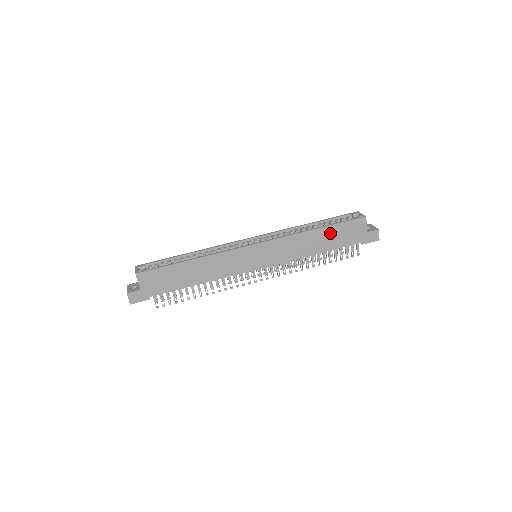
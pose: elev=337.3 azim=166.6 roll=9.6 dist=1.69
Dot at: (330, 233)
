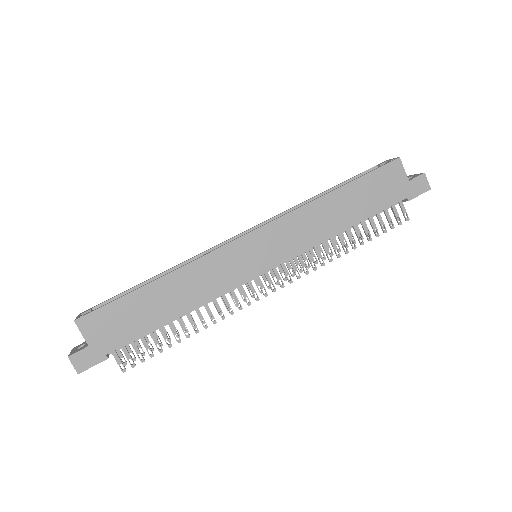
Dot at: (355, 193)
